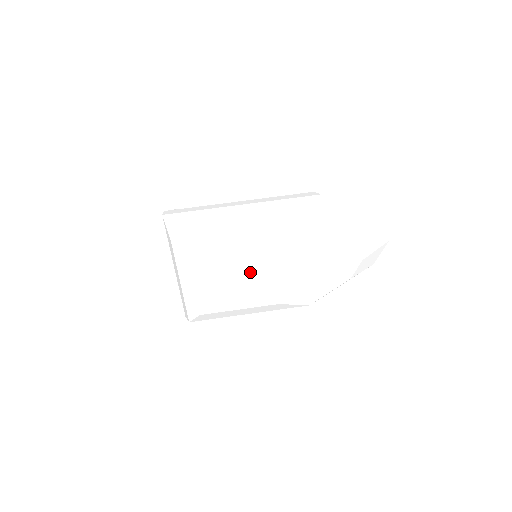
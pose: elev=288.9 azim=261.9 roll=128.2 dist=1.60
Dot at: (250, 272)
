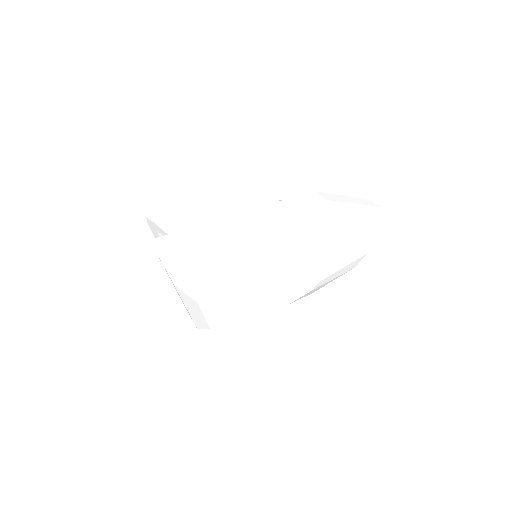
Dot at: (259, 293)
